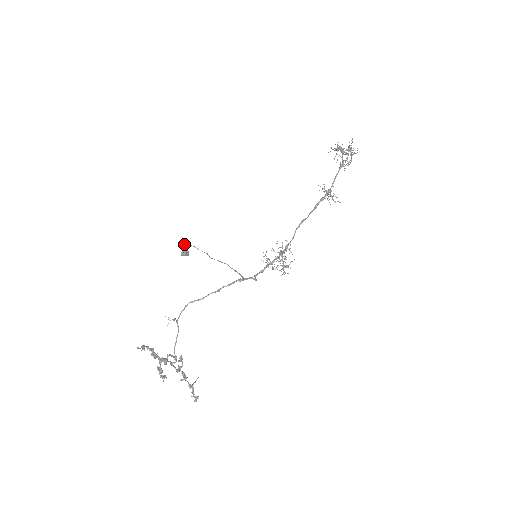
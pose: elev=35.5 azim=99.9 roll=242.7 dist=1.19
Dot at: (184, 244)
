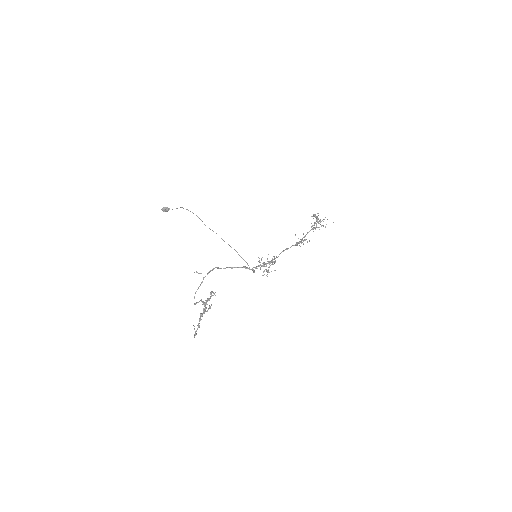
Dot at: (181, 207)
